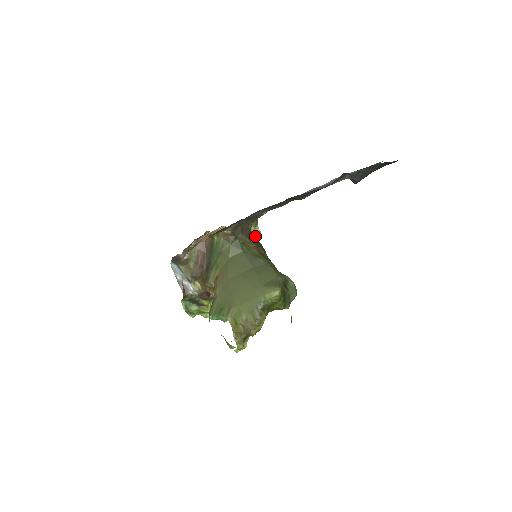
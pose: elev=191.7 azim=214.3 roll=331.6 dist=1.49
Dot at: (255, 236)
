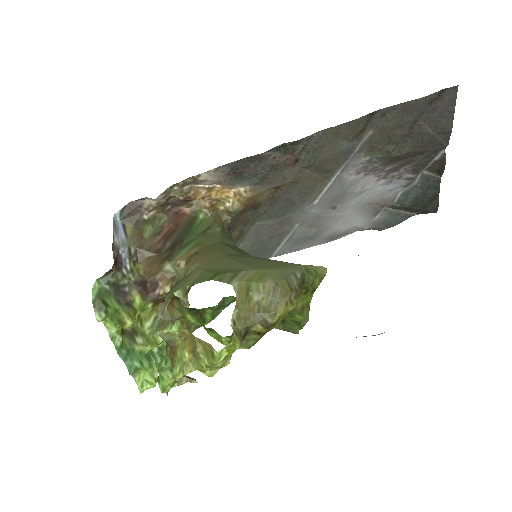
Dot at: occluded
